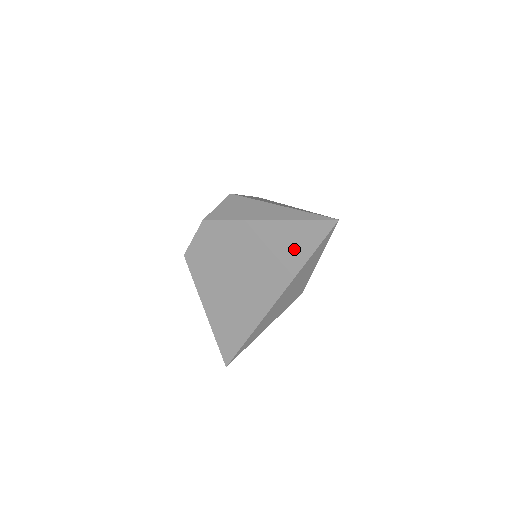
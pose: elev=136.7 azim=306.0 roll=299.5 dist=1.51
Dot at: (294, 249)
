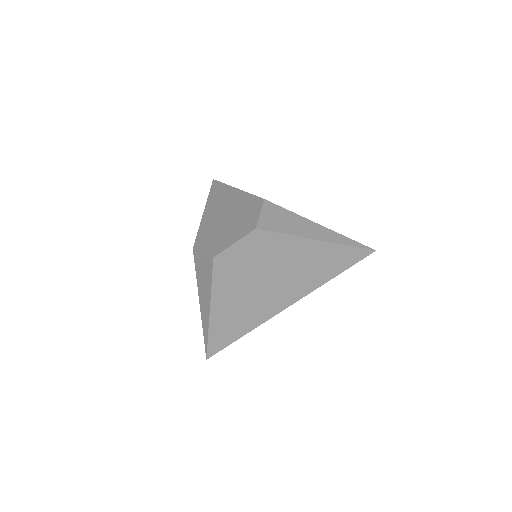
Dot at: (330, 266)
